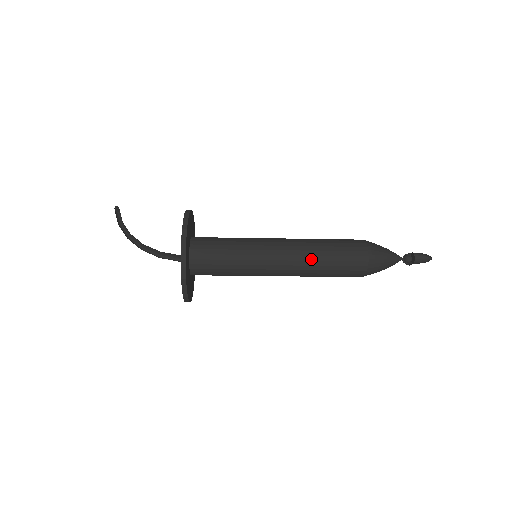
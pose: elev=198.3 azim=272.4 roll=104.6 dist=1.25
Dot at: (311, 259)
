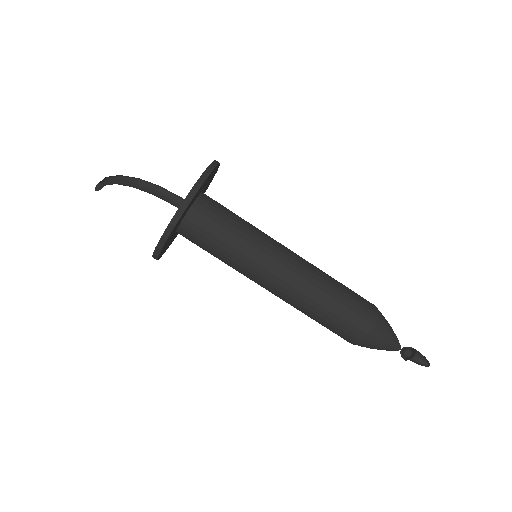
Dot at: (322, 271)
